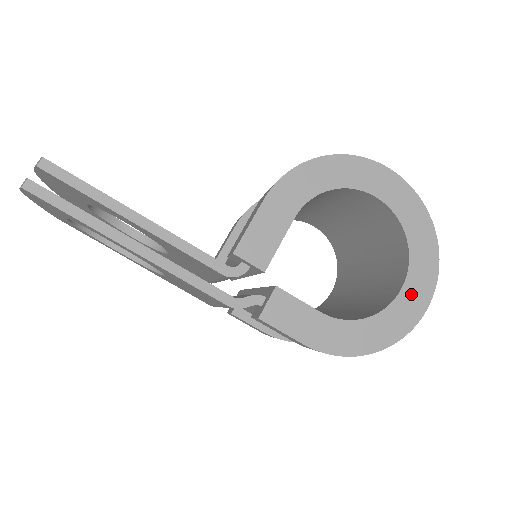
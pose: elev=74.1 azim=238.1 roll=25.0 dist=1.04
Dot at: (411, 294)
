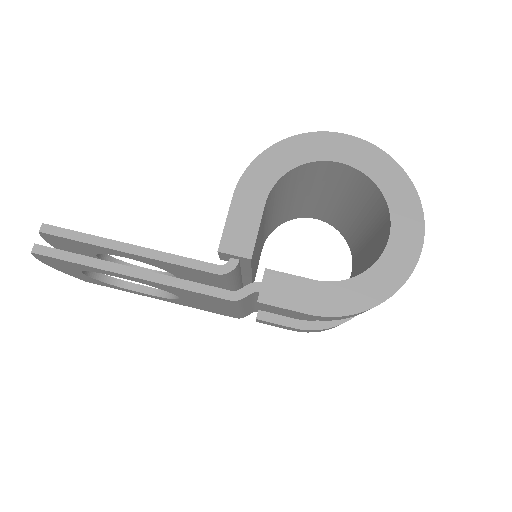
Dot at: (401, 238)
